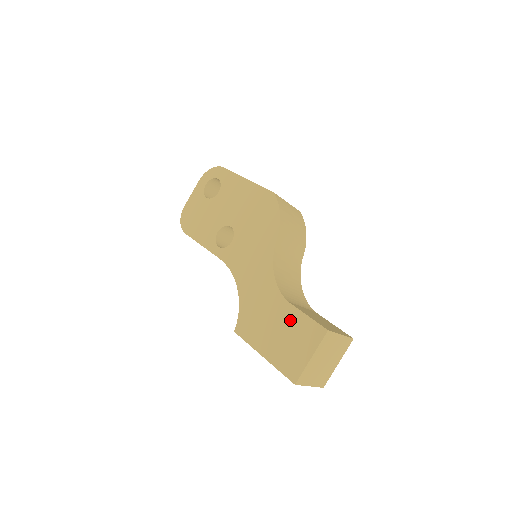
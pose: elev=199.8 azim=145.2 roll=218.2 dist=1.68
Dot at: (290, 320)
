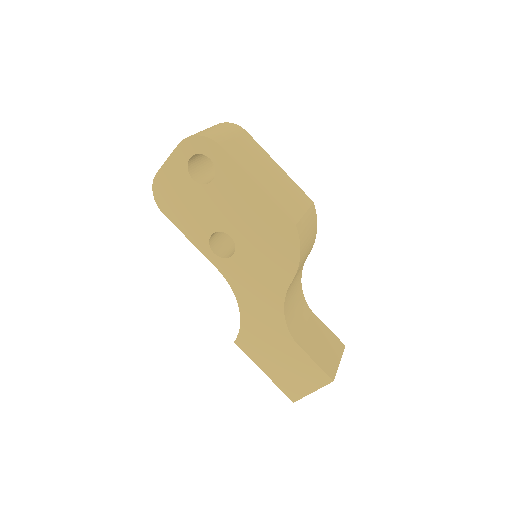
Dot at: (297, 359)
